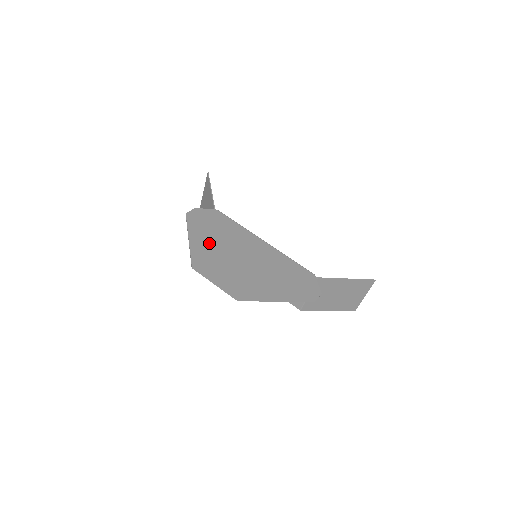
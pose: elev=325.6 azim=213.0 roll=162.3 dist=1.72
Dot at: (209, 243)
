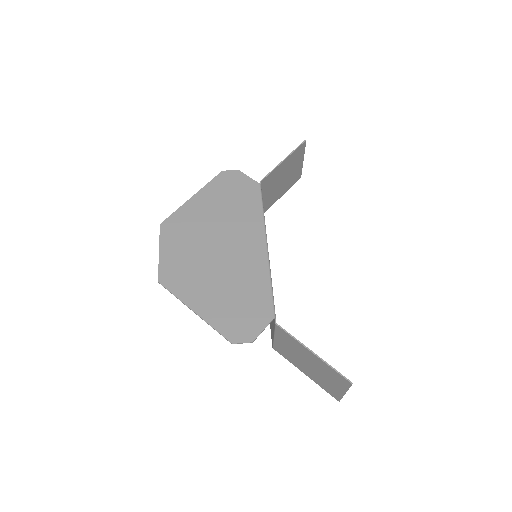
Dot at: (205, 212)
